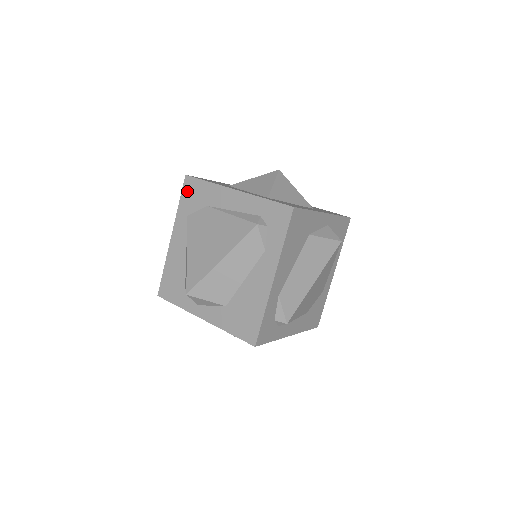
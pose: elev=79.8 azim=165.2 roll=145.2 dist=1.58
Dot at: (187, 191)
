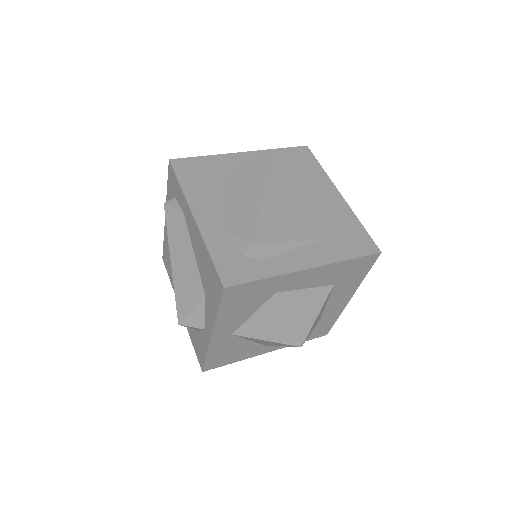
Dot at: (166, 266)
